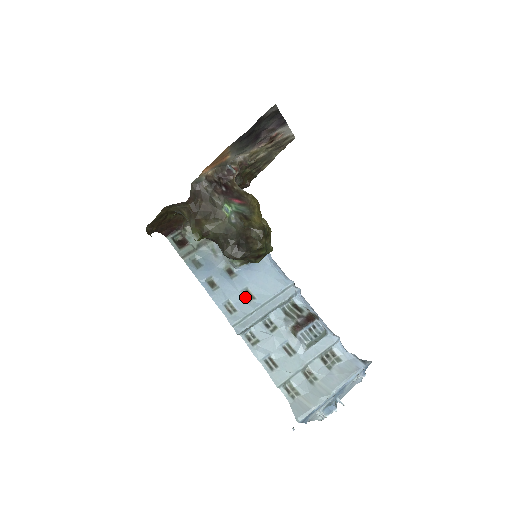
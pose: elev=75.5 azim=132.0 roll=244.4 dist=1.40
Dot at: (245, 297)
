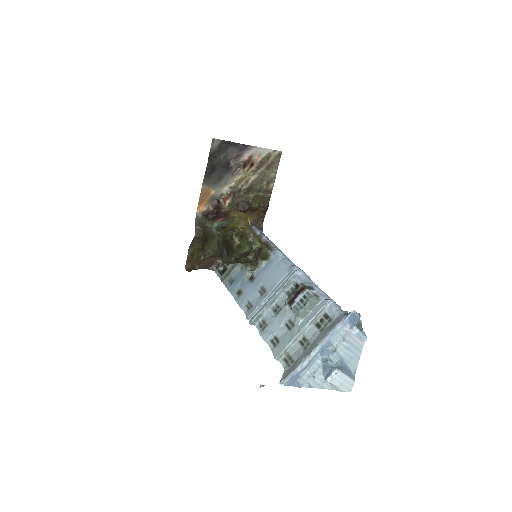
Dot at: (260, 293)
